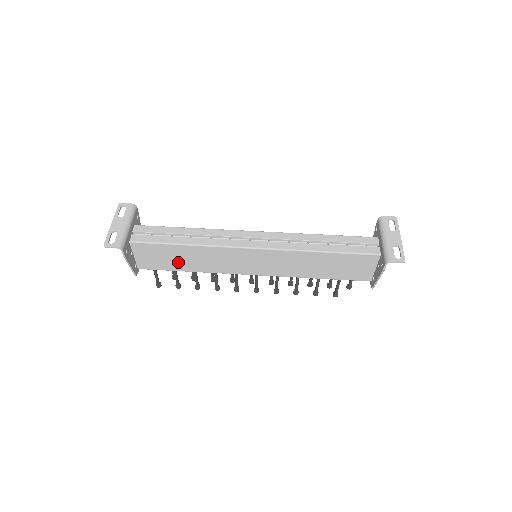
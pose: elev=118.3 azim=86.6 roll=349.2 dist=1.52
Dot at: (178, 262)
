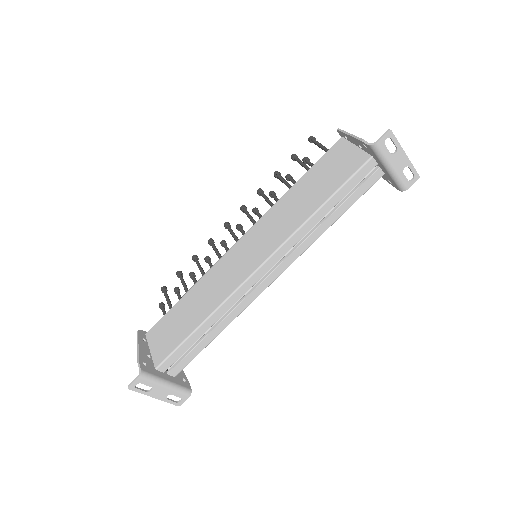
Dot at: occluded
